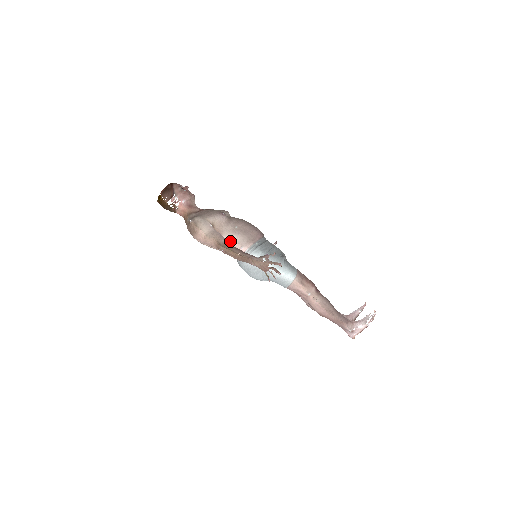
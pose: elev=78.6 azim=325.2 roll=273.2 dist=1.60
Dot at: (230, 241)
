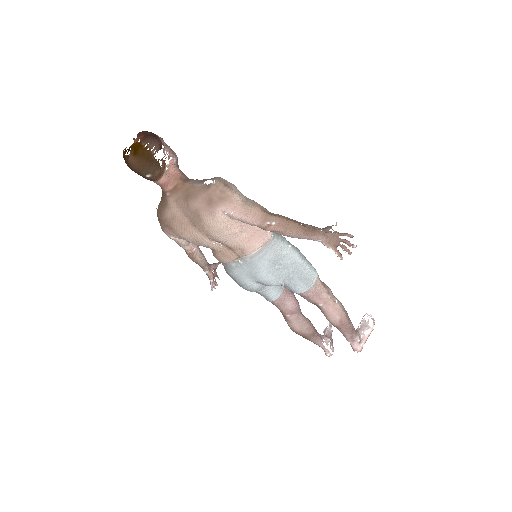
Dot at: occluded
